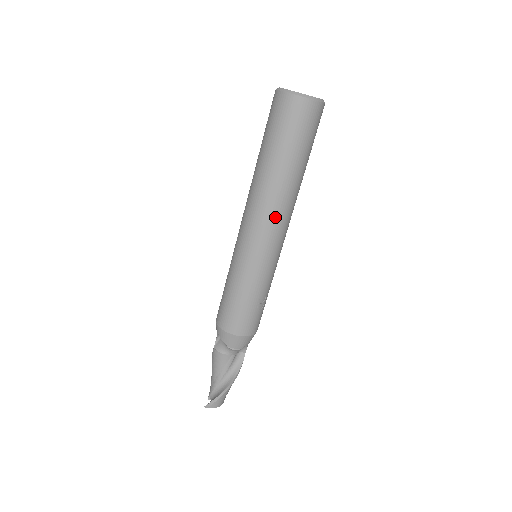
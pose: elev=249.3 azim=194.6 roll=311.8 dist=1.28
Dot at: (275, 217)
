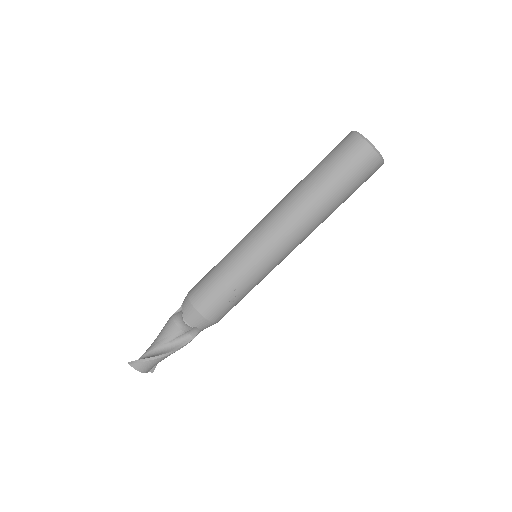
Dot at: (289, 225)
